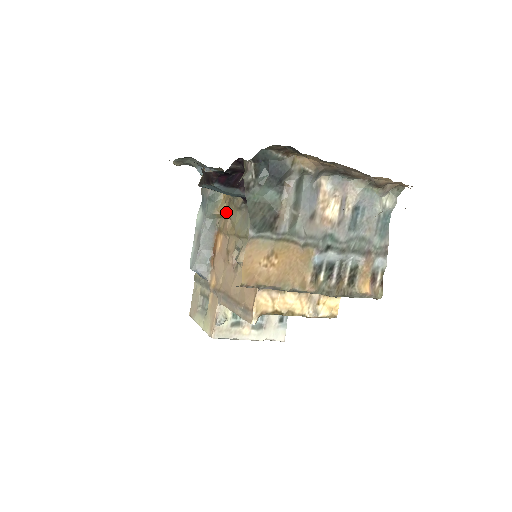
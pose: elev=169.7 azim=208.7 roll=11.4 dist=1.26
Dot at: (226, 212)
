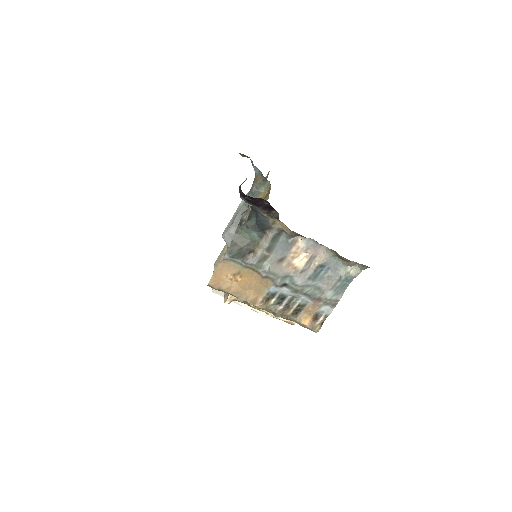
Dot at: occluded
